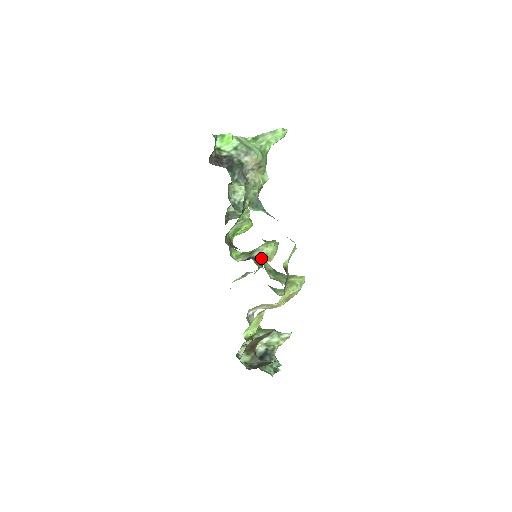
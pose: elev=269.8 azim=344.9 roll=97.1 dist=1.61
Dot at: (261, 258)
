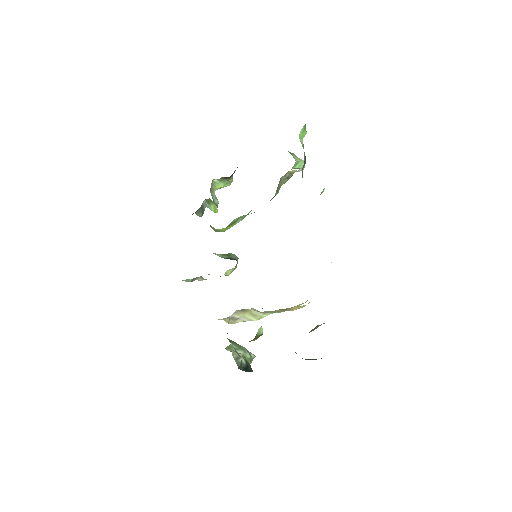
Dot at: occluded
